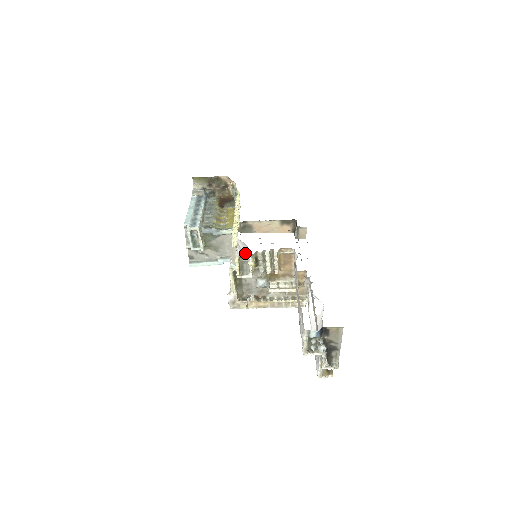
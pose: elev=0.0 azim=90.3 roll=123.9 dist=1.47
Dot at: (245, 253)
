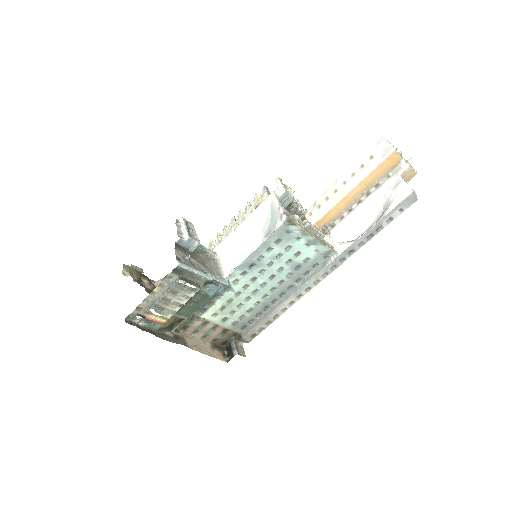
Dot at: (244, 254)
